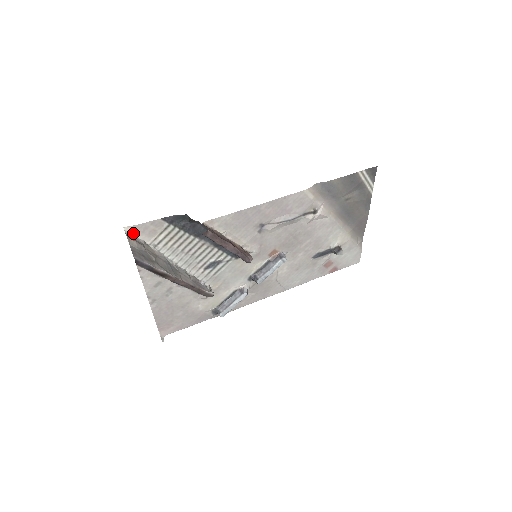
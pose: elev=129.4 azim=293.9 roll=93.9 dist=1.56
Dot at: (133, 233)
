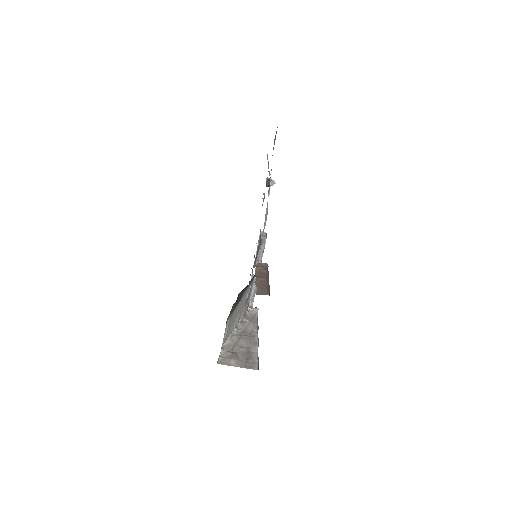
Dot at: (219, 357)
